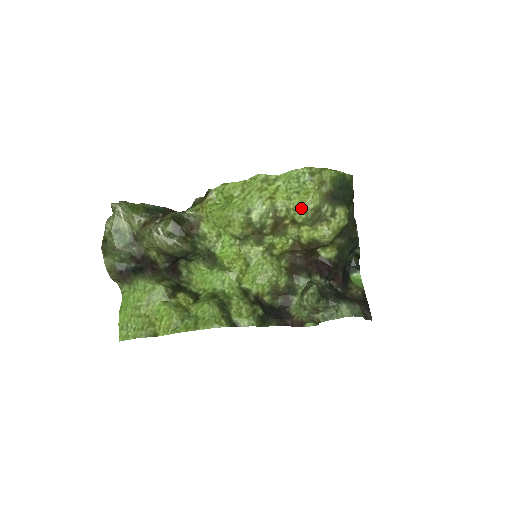
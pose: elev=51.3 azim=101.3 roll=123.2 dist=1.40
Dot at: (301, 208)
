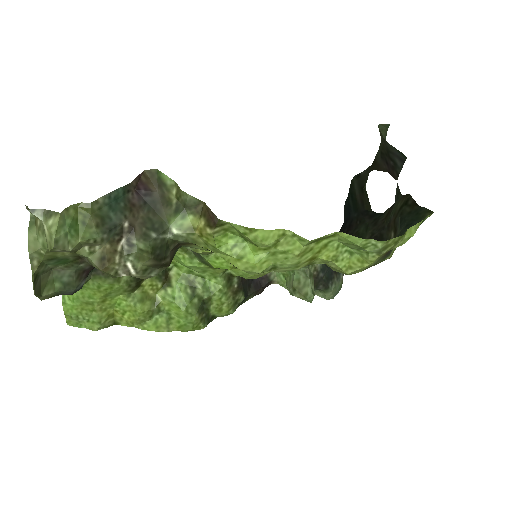
Dot at: (344, 273)
